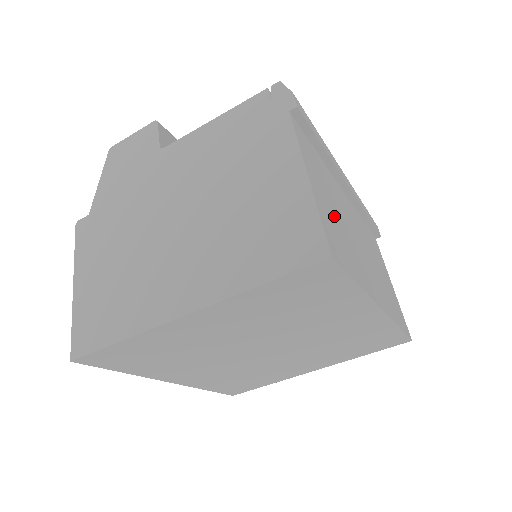
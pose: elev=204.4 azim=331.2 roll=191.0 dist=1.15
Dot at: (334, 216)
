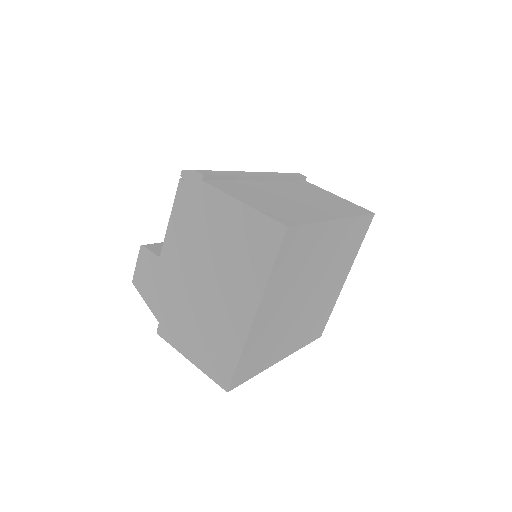
Dot at: (271, 204)
